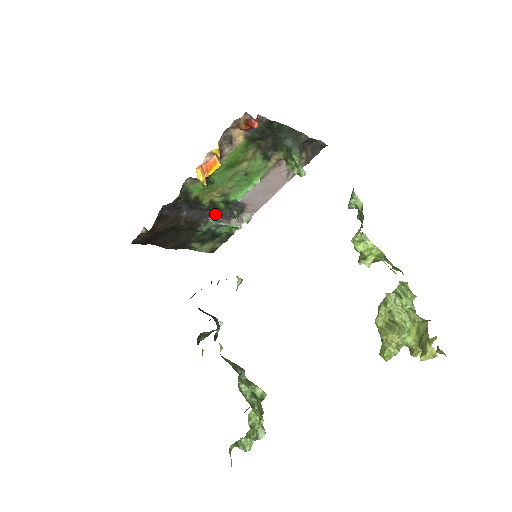
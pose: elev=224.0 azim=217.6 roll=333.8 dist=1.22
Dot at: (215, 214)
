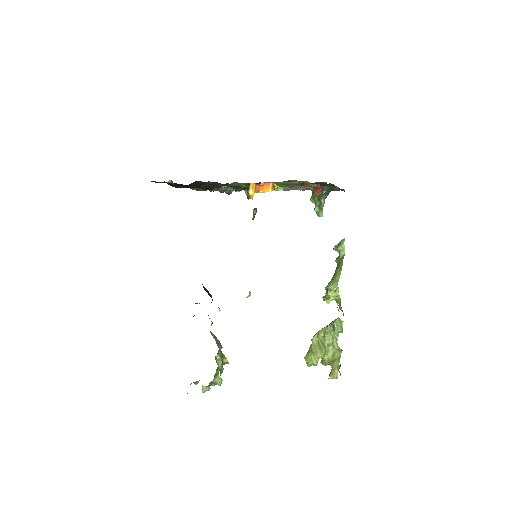
Dot at: occluded
